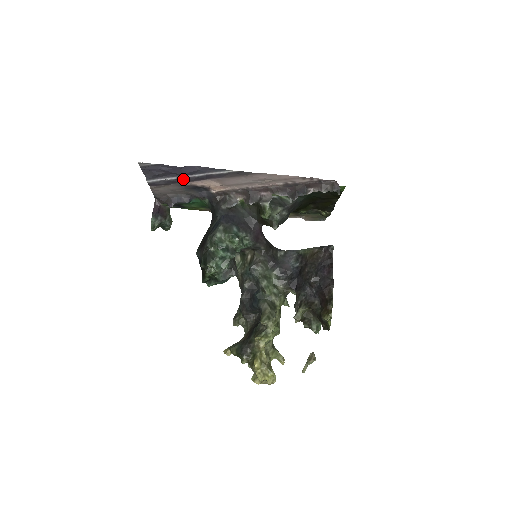
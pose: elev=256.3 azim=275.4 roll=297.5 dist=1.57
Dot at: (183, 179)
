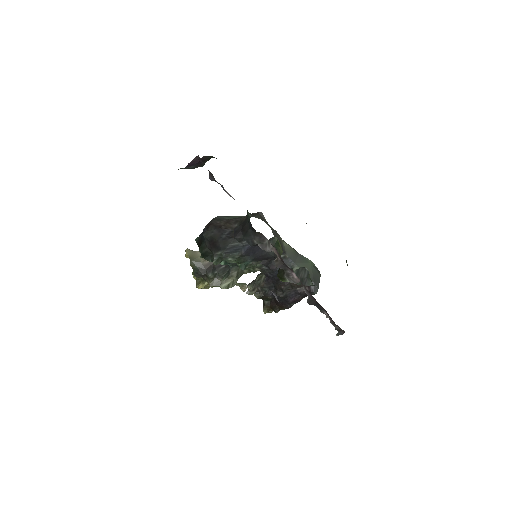
Dot at: occluded
